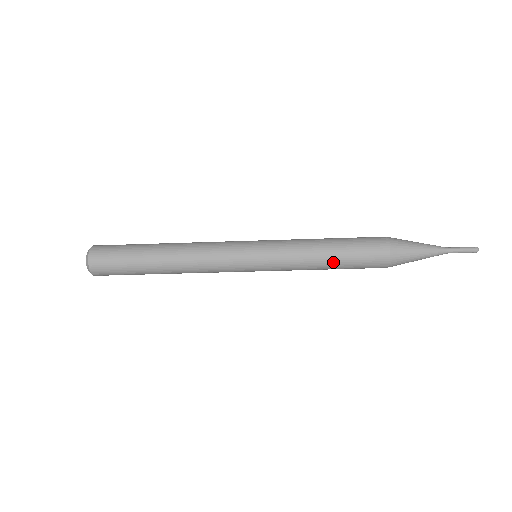
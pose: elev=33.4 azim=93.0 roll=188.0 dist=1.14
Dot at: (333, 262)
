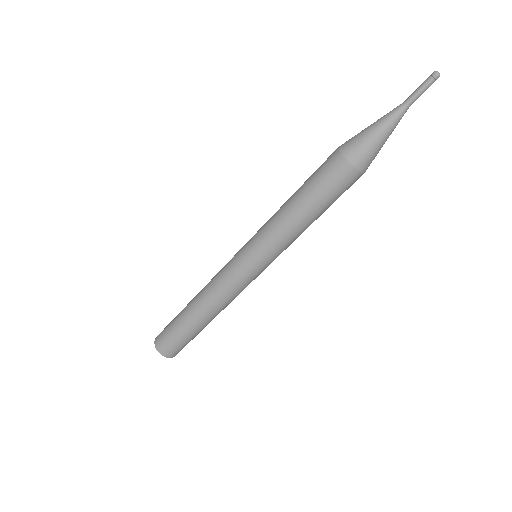
Dot at: (309, 211)
